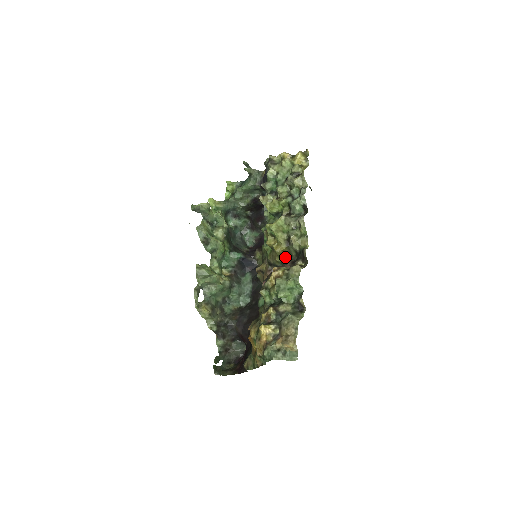
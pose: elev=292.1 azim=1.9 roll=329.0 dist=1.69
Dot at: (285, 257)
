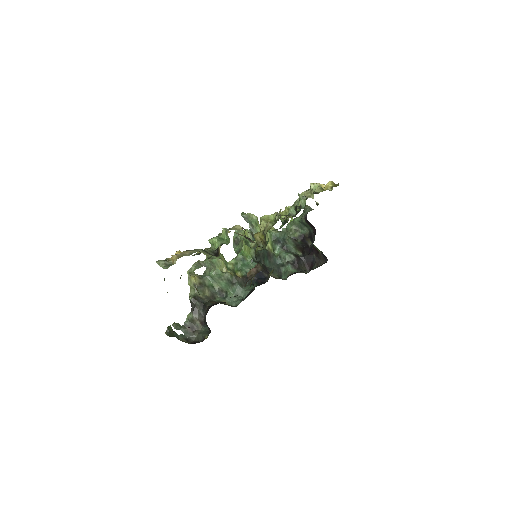
Dot at: (263, 248)
